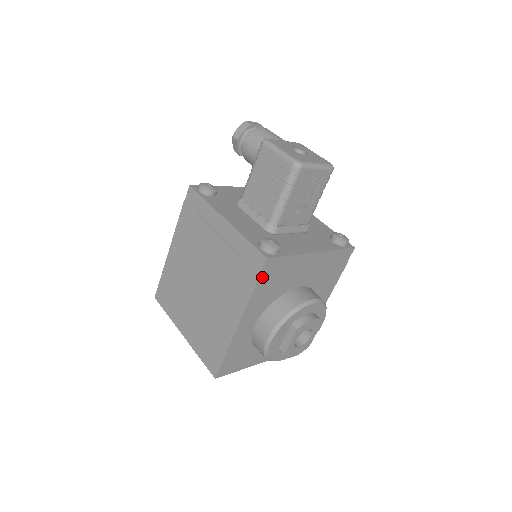
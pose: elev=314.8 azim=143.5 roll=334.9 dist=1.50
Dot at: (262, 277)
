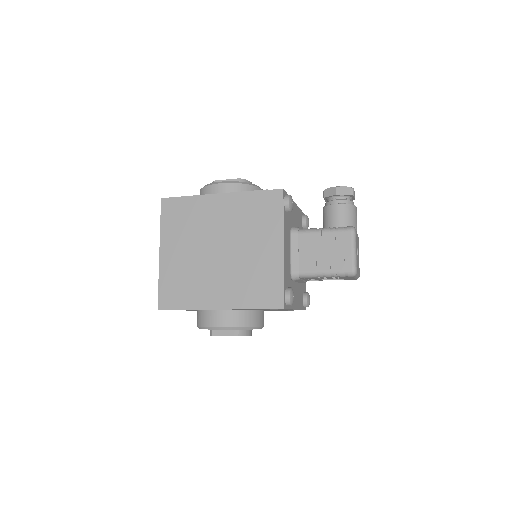
Dot at: (266, 309)
